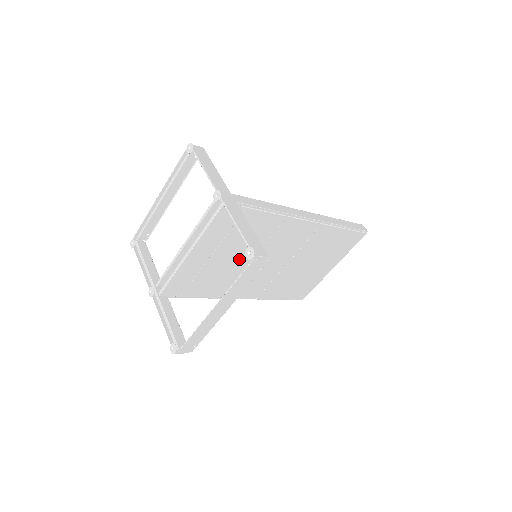
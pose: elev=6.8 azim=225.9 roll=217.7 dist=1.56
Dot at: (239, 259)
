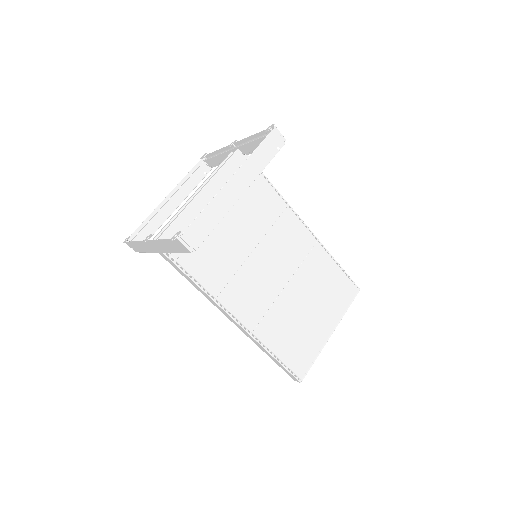
Dot at: (242, 239)
